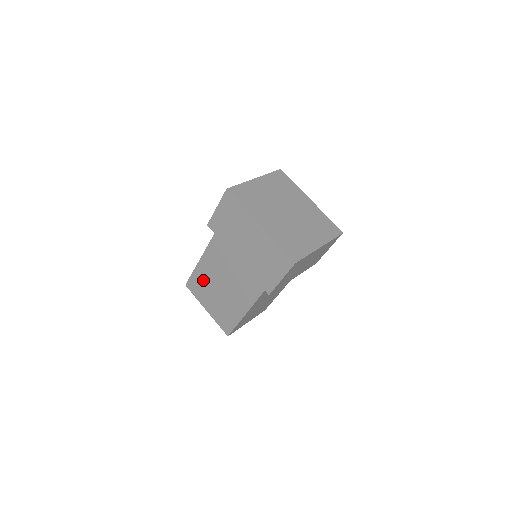
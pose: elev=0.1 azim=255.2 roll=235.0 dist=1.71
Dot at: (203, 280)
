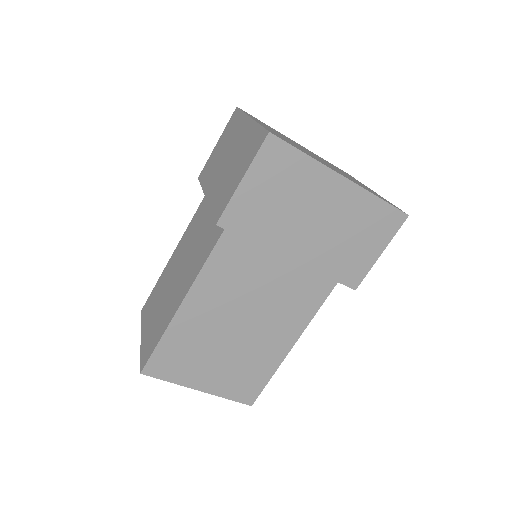
Dot at: (190, 341)
